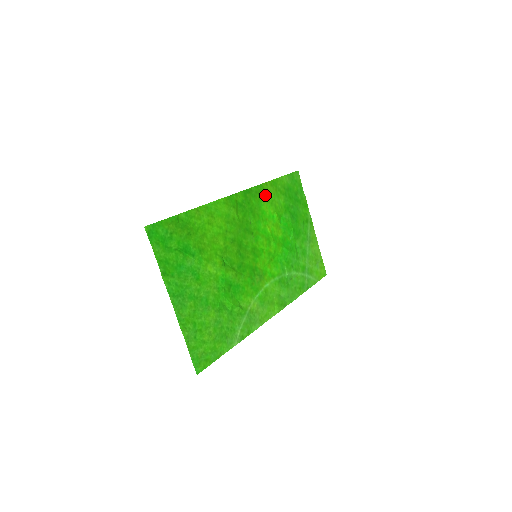
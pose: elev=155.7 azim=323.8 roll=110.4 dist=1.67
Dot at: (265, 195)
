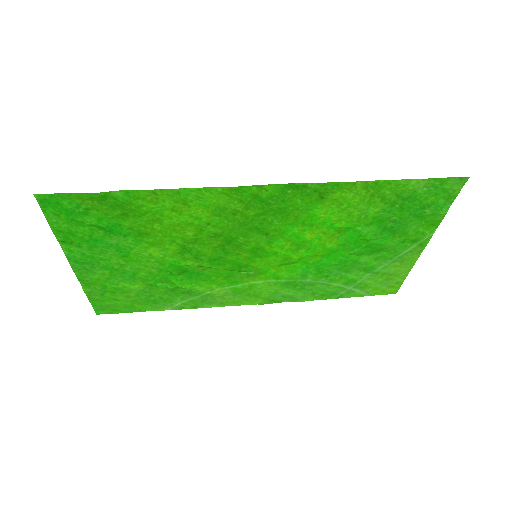
Dot at: (337, 197)
